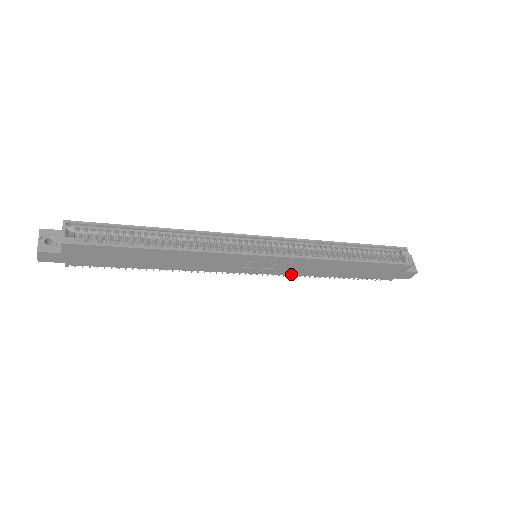
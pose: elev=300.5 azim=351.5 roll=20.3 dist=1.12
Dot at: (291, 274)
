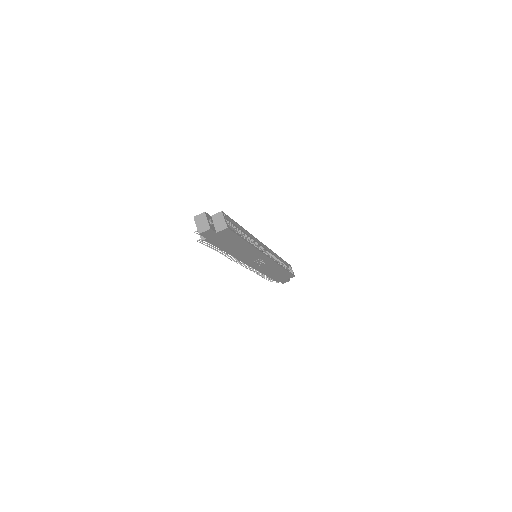
Dot at: (259, 270)
